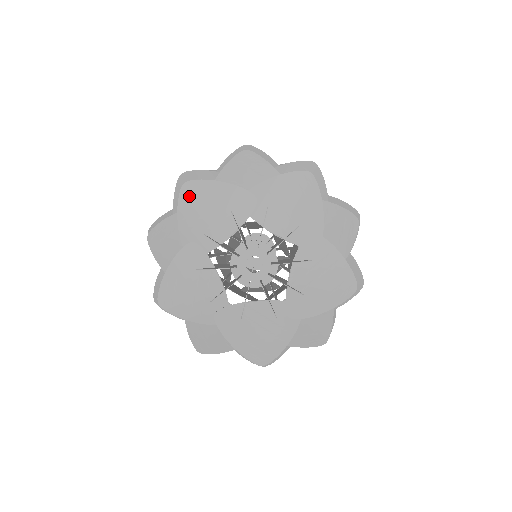
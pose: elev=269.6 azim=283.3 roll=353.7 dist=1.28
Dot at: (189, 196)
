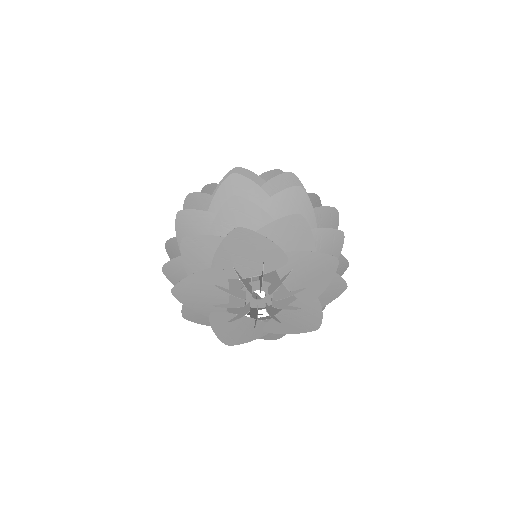
Dot at: (236, 238)
